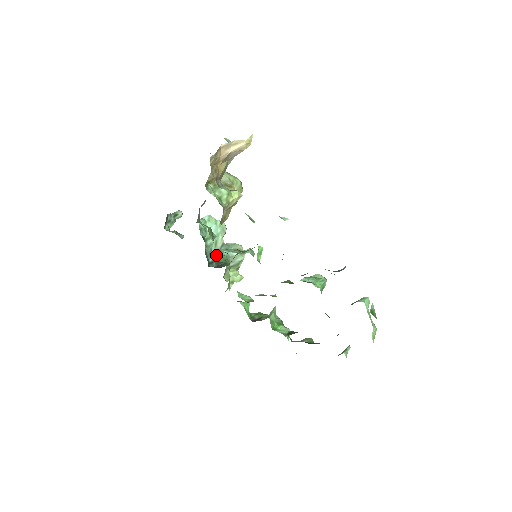
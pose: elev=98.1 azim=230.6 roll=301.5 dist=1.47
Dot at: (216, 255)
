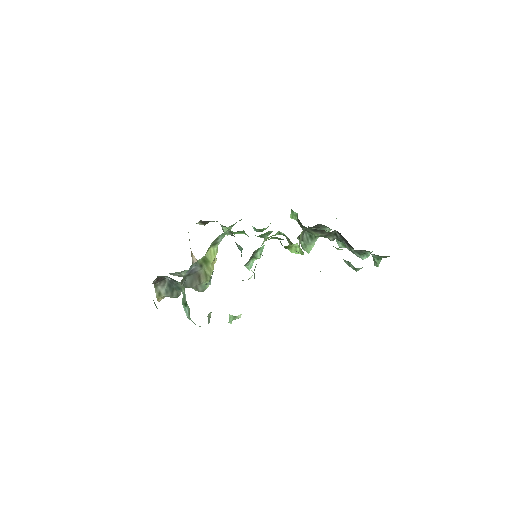
Dot at: occluded
